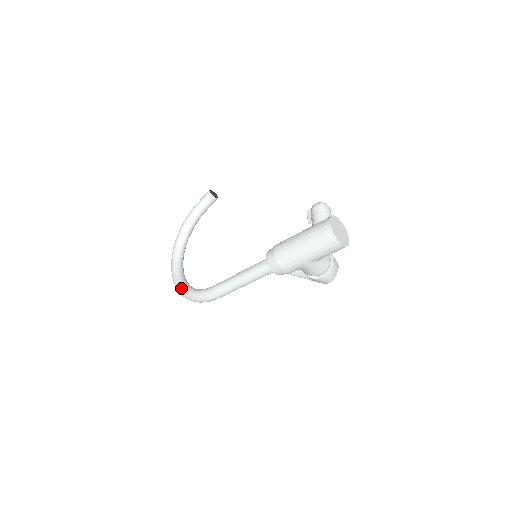
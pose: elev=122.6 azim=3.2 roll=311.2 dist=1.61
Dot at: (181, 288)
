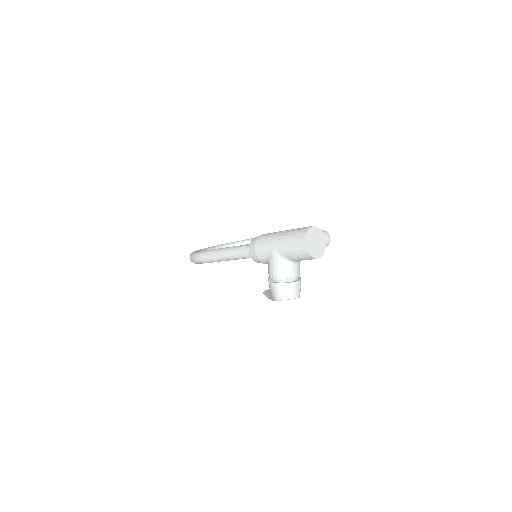
Dot at: occluded
